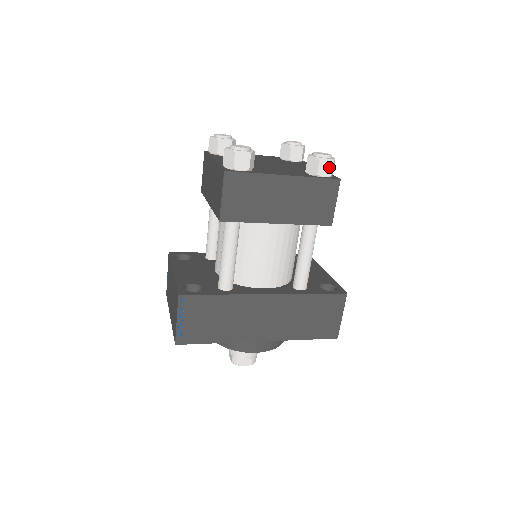
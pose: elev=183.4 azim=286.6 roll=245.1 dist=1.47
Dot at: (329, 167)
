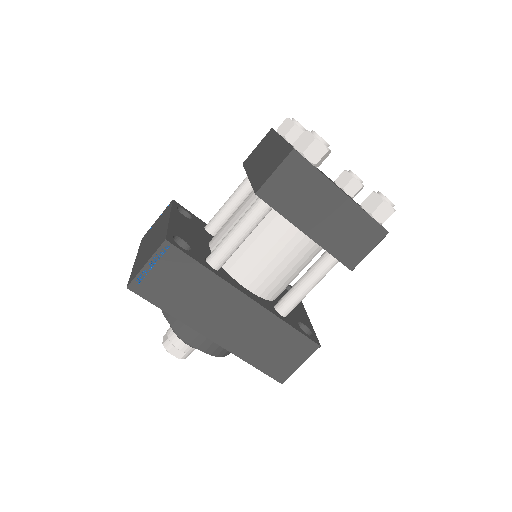
Dot at: (387, 214)
